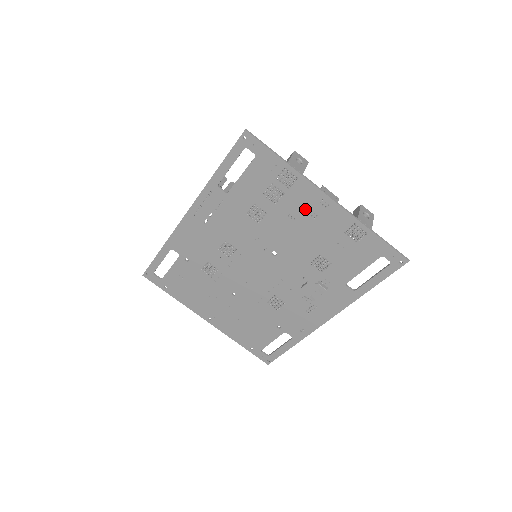
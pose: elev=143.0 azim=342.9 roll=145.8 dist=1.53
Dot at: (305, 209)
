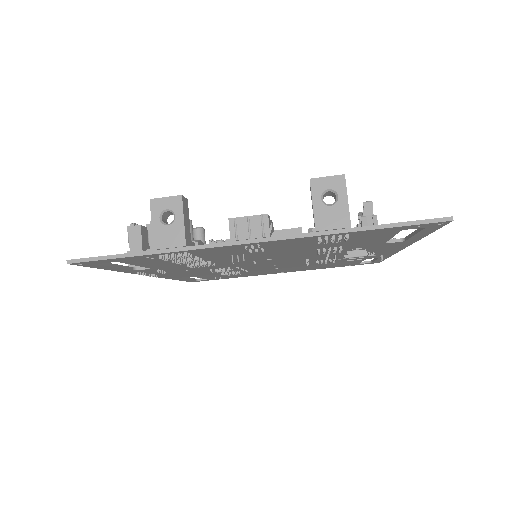
Dot at: (240, 251)
